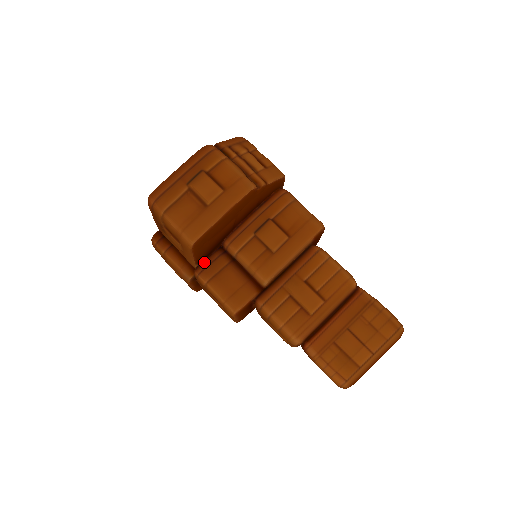
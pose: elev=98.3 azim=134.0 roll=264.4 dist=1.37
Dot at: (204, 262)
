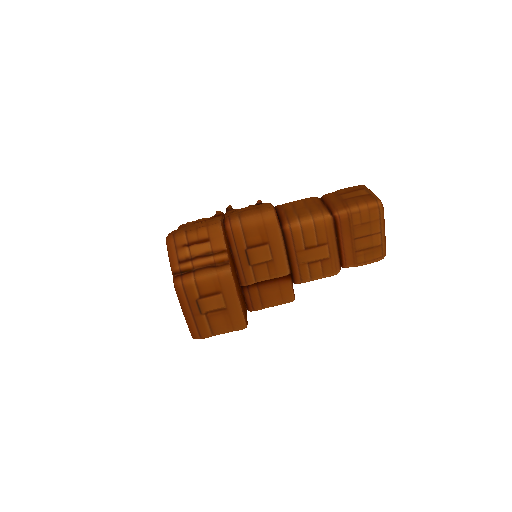
Dot at: (247, 304)
